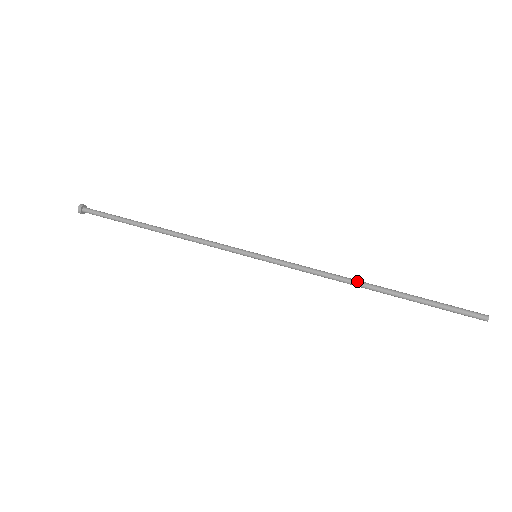
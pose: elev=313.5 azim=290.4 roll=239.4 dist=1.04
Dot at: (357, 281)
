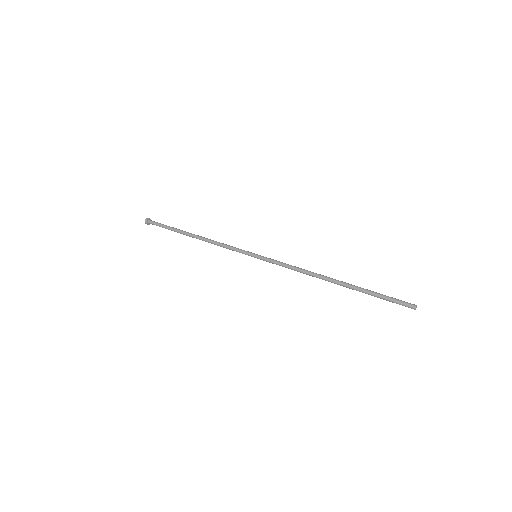
Dot at: (323, 276)
